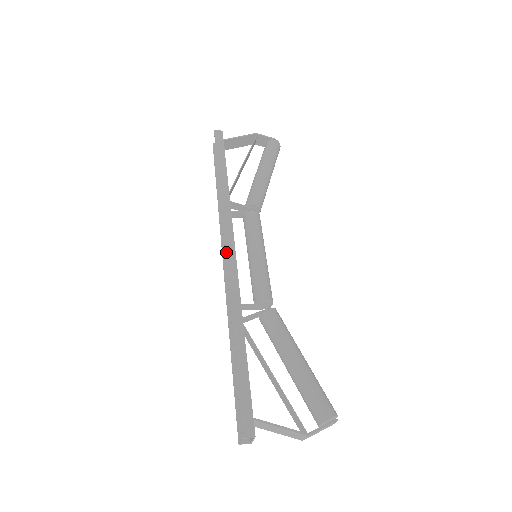
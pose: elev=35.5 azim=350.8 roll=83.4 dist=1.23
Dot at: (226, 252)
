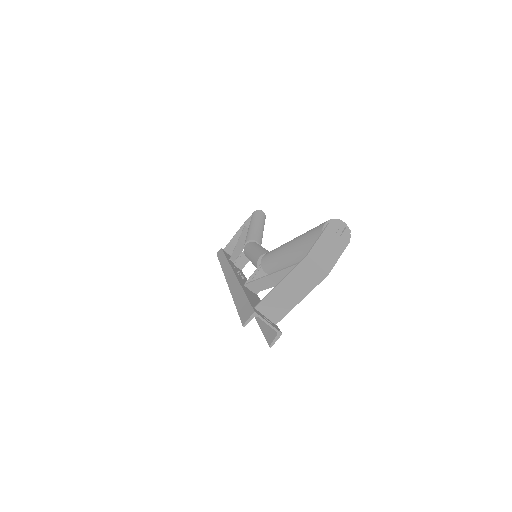
Dot at: (225, 275)
